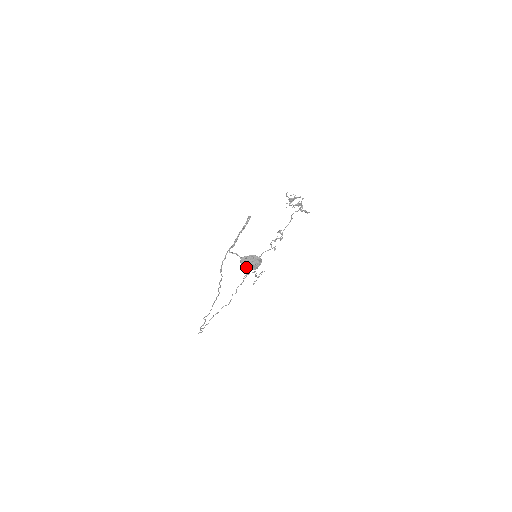
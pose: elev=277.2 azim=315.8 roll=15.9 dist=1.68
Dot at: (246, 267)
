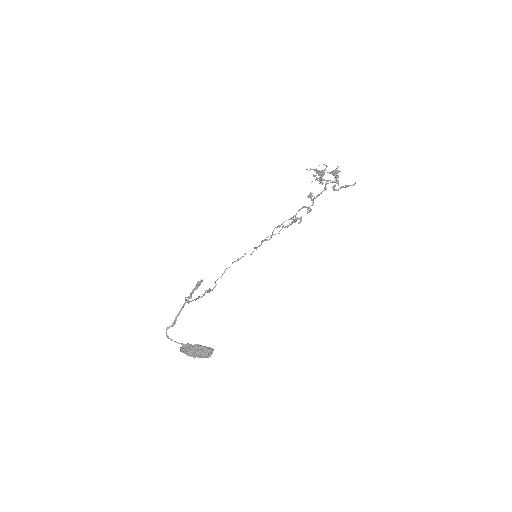
Dot at: (191, 355)
